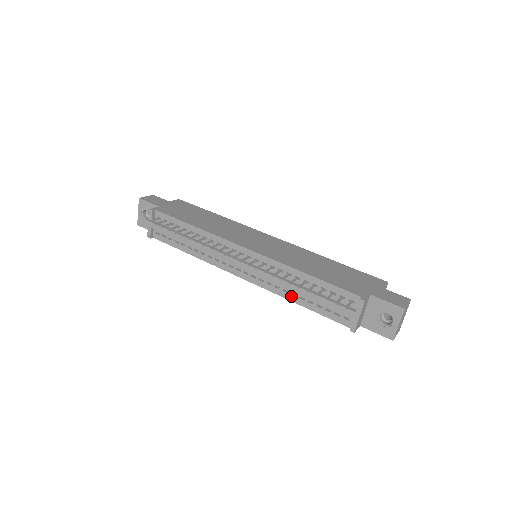
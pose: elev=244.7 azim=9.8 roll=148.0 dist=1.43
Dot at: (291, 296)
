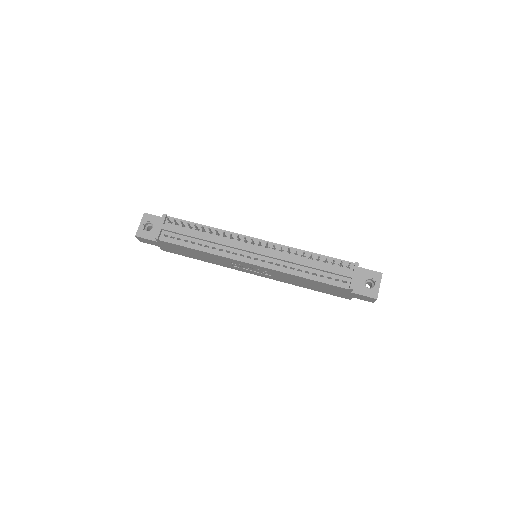
Dot at: (297, 272)
